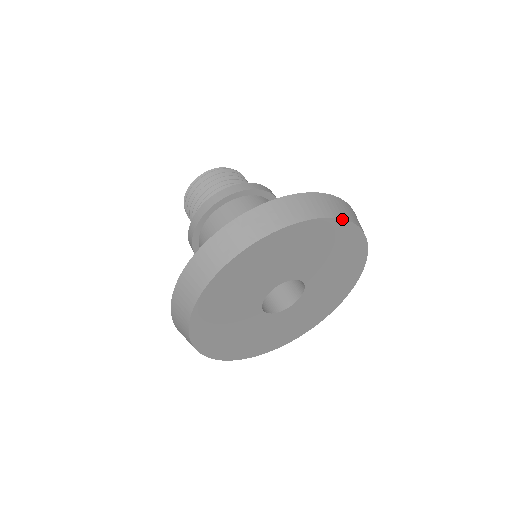
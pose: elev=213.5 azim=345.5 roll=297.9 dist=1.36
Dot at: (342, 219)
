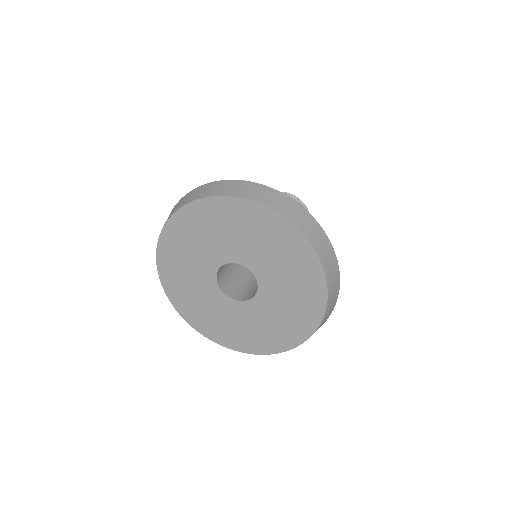
Dot at: (327, 302)
